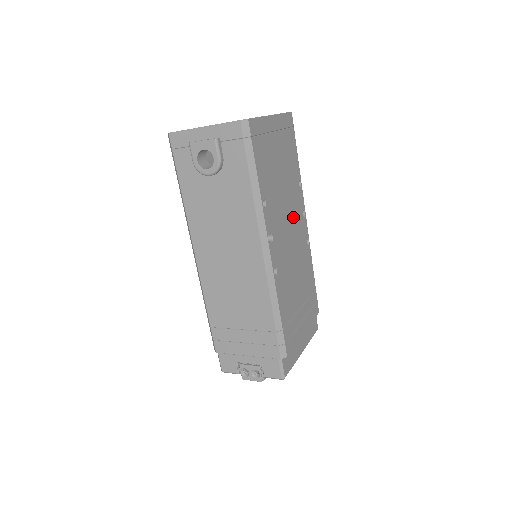
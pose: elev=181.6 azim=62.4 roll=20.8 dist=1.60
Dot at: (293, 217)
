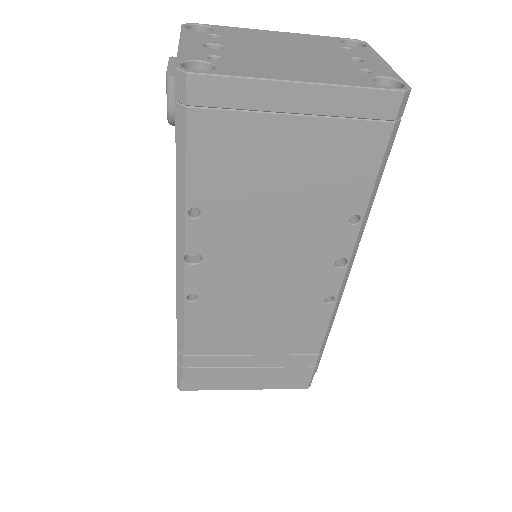
Dot at: (294, 256)
